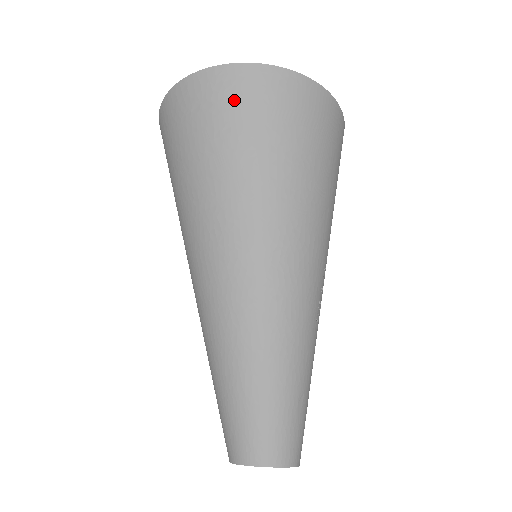
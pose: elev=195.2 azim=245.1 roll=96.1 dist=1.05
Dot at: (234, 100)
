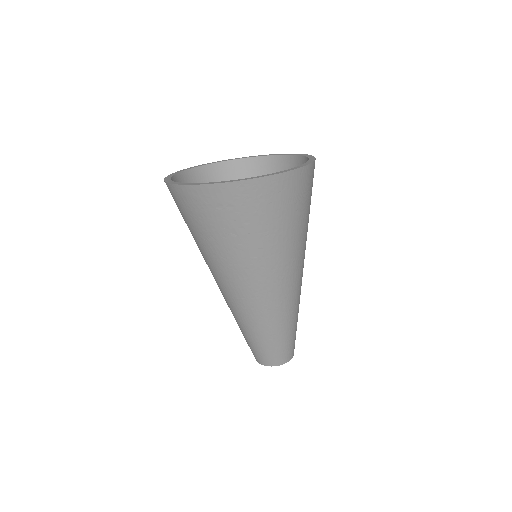
Dot at: (251, 204)
